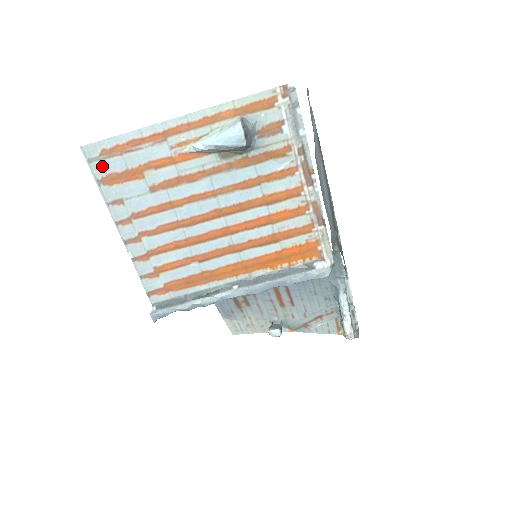
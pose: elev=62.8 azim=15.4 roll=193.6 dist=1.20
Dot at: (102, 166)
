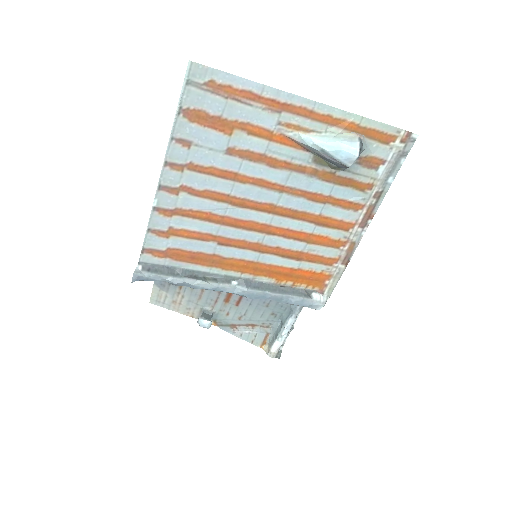
Dot at: (197, 96)
